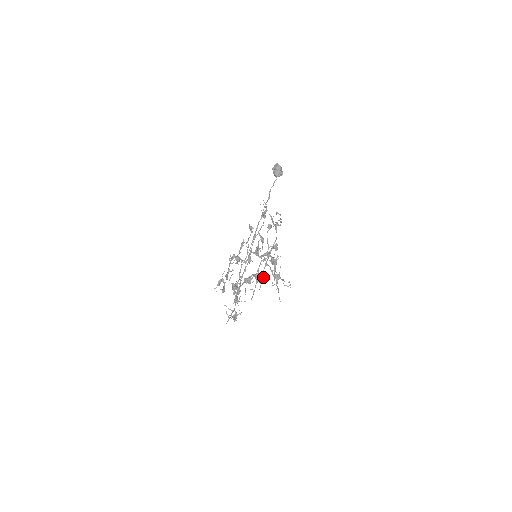
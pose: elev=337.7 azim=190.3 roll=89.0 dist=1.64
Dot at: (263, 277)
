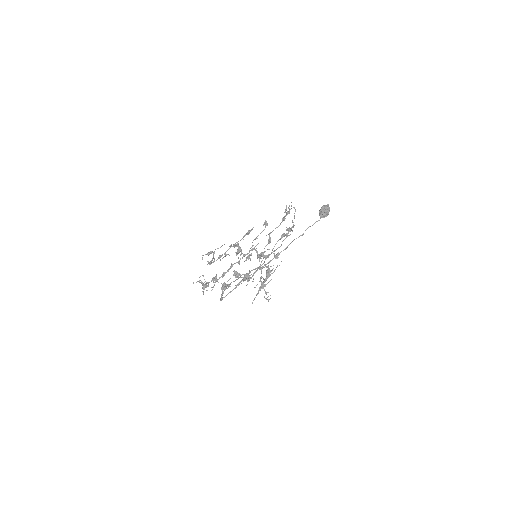
Dot at: (251, 278)
